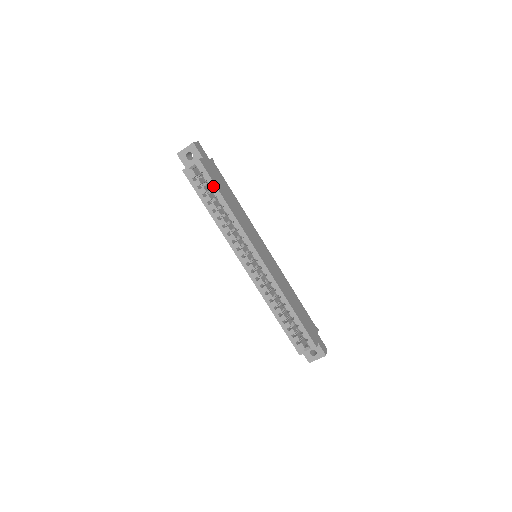
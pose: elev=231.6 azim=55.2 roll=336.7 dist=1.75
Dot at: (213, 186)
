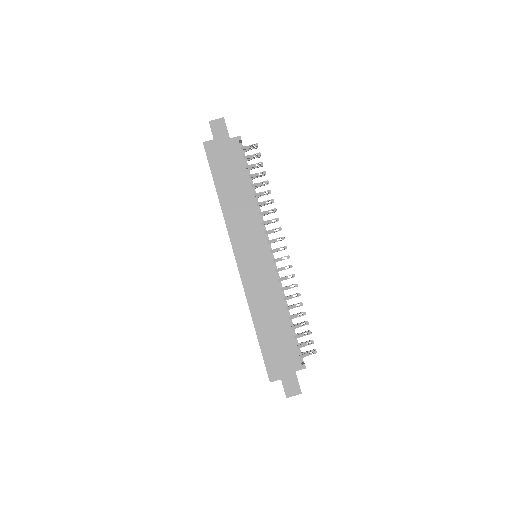
Dot at: (211, 173)
